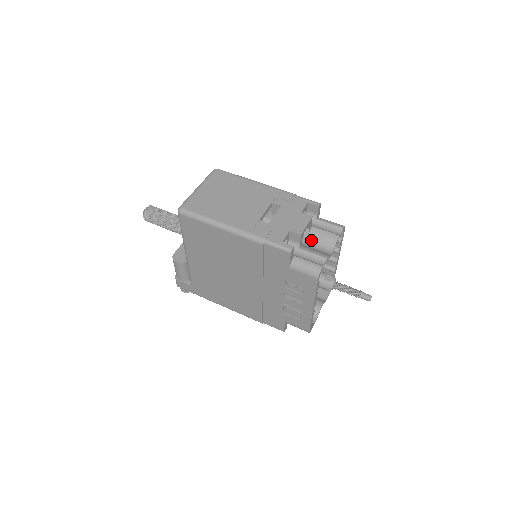
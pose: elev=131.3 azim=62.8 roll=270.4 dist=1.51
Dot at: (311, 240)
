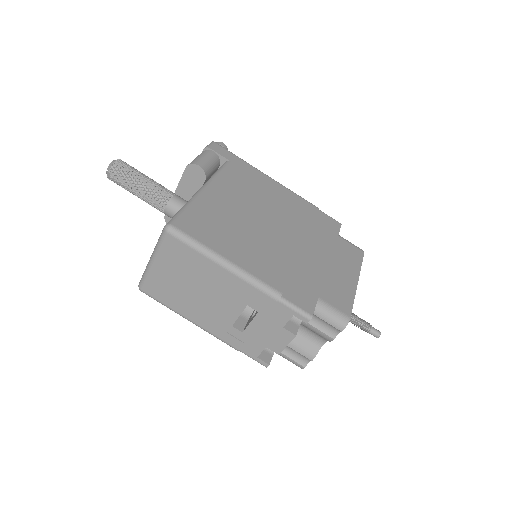
Dot at: (302, 326)
